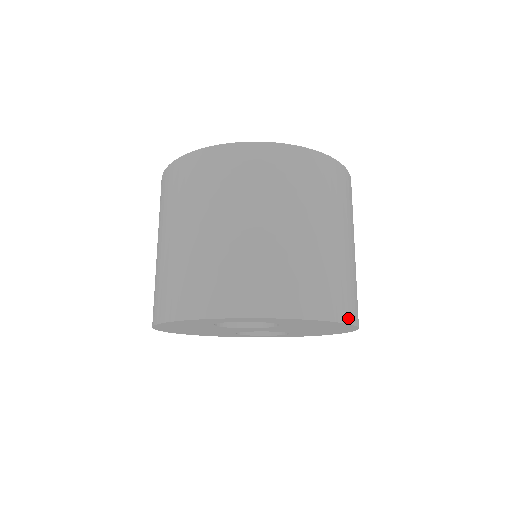
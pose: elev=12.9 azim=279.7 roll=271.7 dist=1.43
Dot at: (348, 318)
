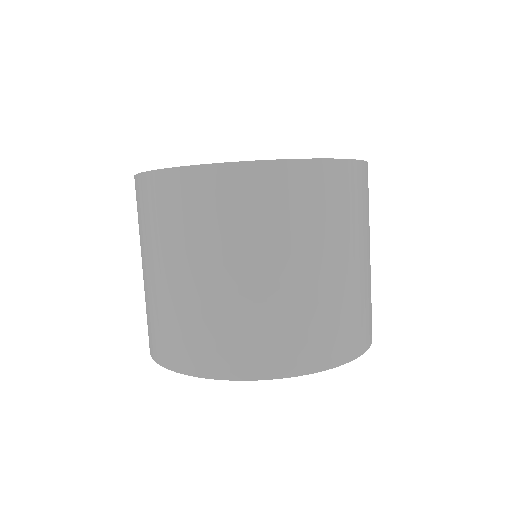
Dot at: occluded
